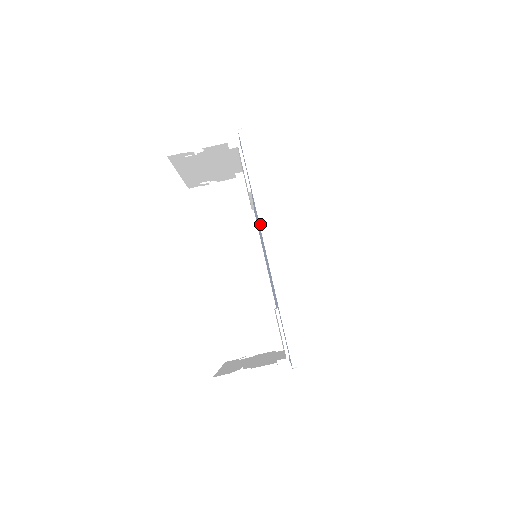
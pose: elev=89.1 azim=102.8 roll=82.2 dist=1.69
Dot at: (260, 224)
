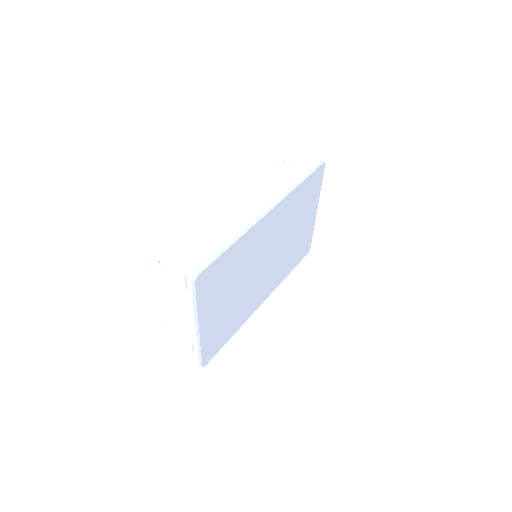
Dot at: (278, 200)
